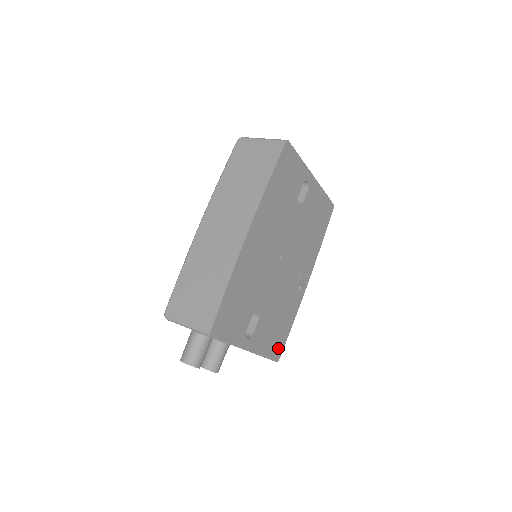
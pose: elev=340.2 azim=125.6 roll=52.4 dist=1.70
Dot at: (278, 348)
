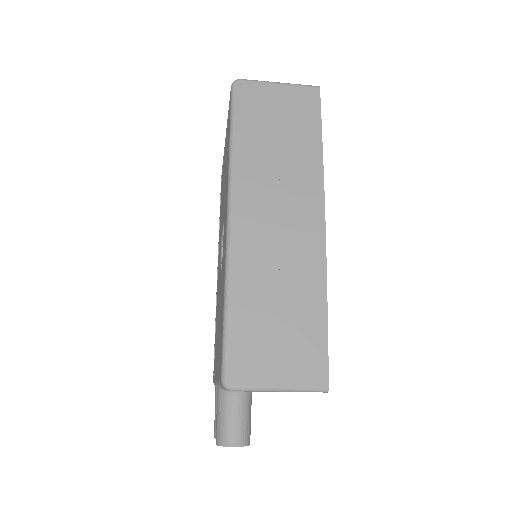
Dot at: occluded
